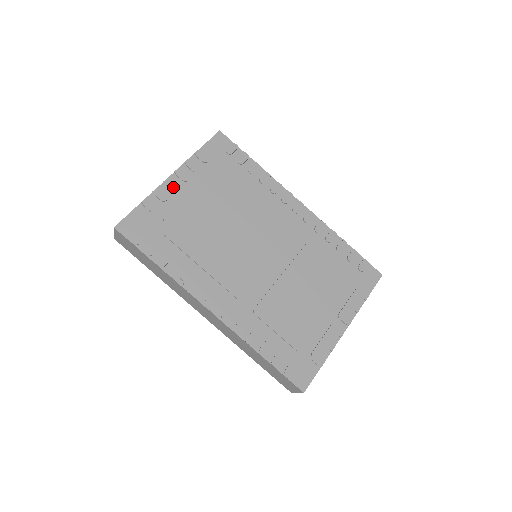
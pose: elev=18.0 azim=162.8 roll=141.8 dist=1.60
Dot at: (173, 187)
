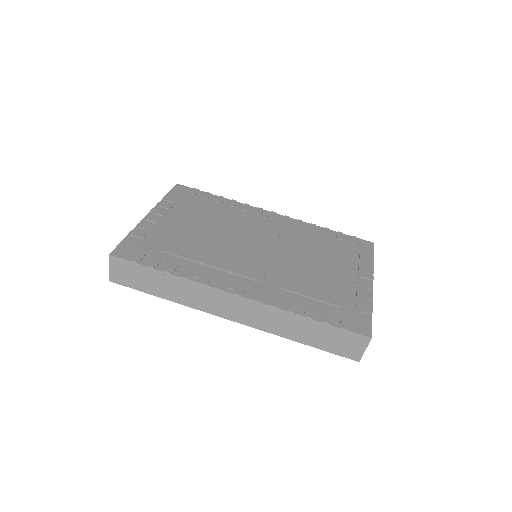
Dot at: (154, 220)
